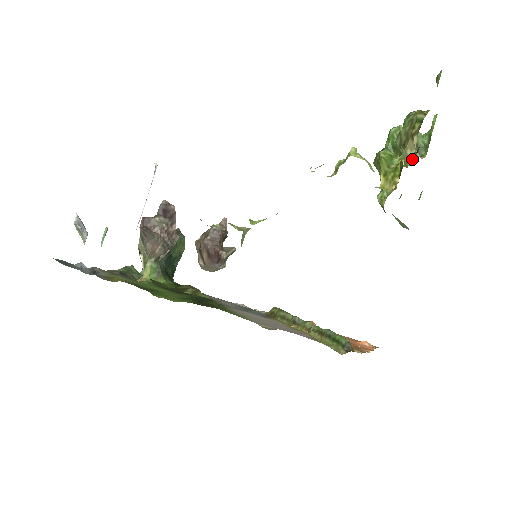
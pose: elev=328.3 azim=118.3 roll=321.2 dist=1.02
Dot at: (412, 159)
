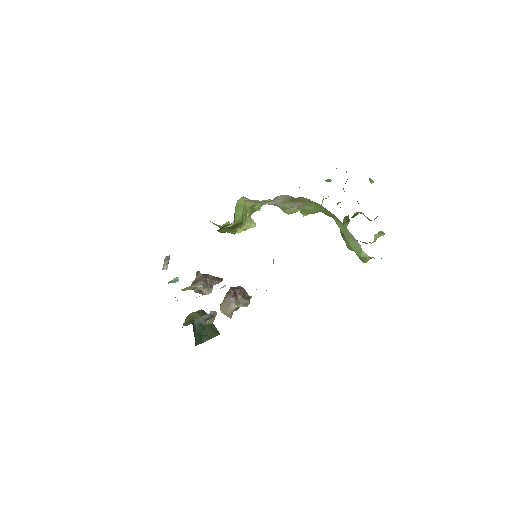
Dot at: occluded
